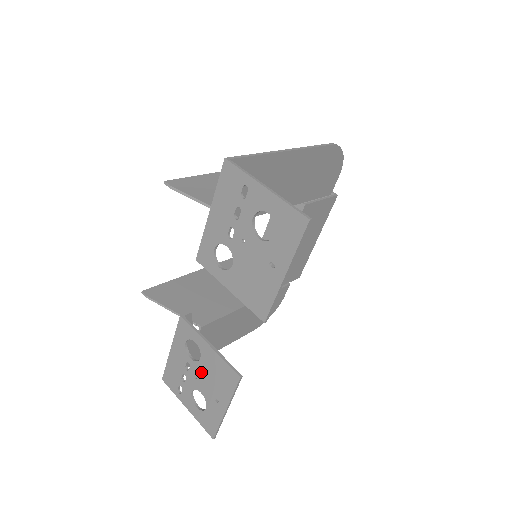
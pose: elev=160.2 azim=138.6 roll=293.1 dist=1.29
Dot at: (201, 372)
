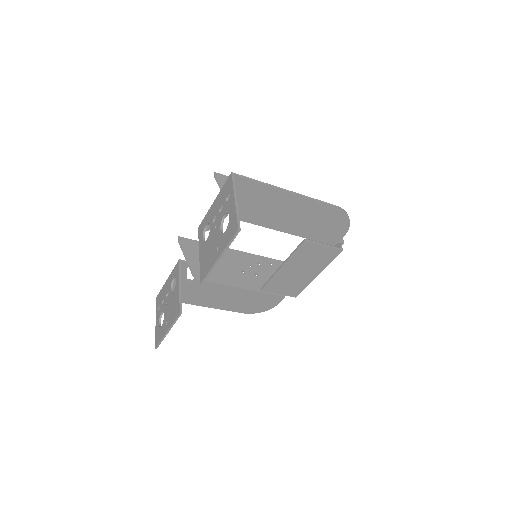
Dot at: (170, 301)
